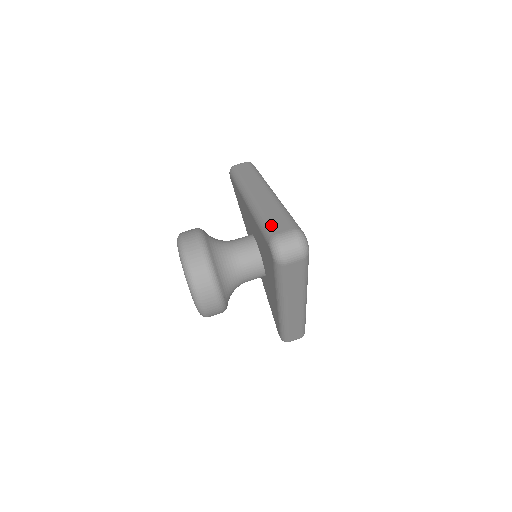
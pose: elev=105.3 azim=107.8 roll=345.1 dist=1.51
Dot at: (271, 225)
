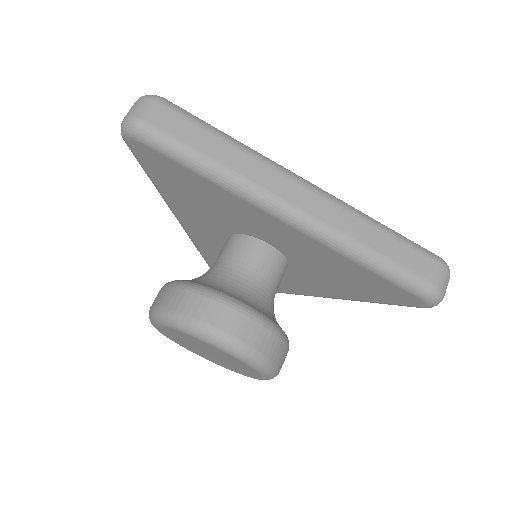
Dot at: occluded
